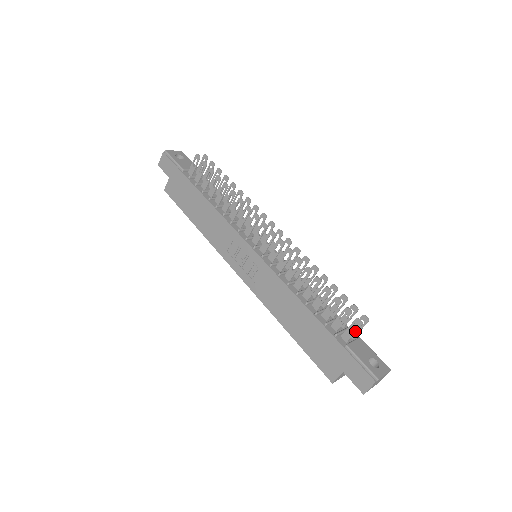
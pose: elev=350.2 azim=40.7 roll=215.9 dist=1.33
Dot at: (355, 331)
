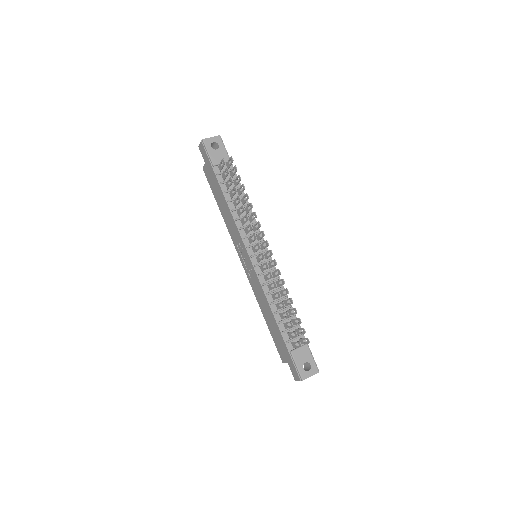
Dot at: (298, 347)
